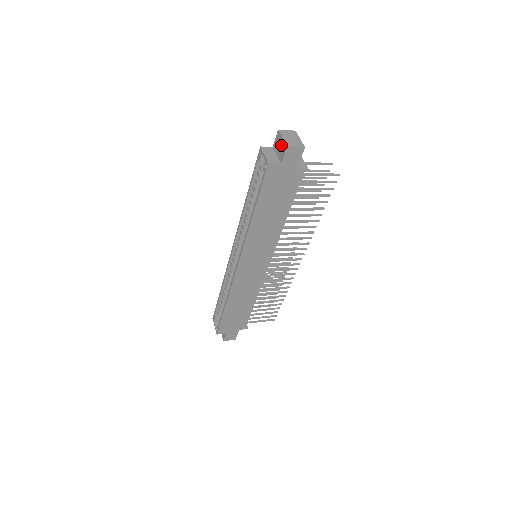
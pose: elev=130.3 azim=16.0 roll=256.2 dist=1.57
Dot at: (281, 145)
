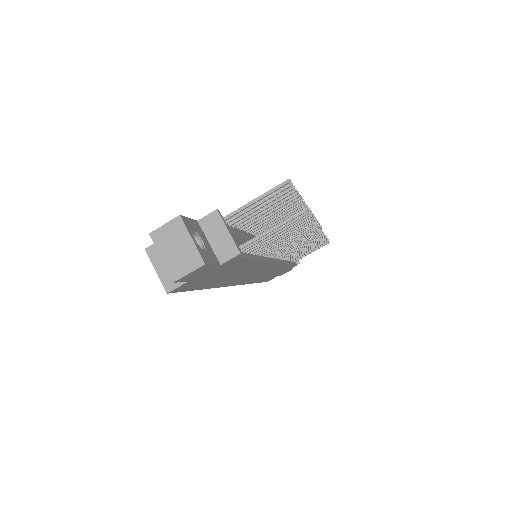
Dot at: occluded
